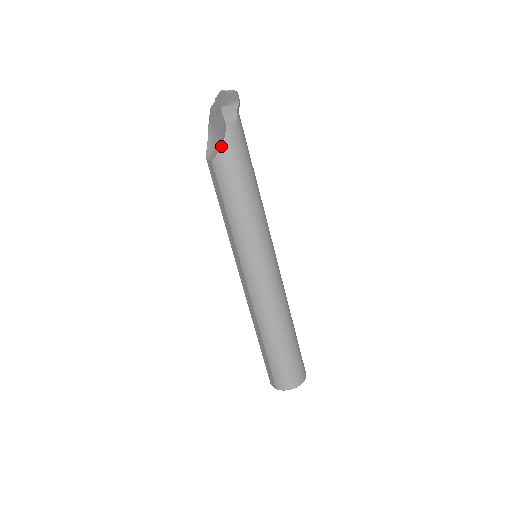
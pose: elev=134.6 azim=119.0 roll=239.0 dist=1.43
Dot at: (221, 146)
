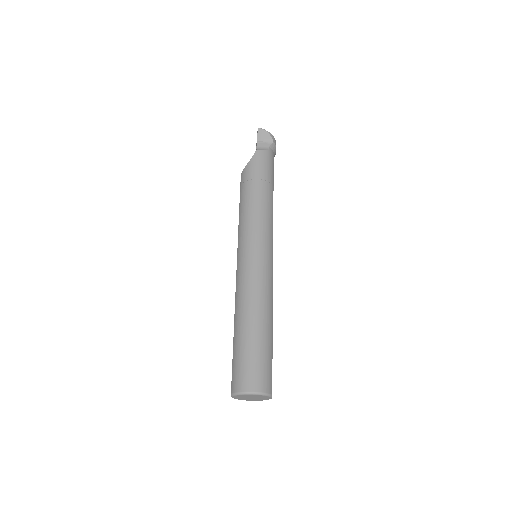
Dot at: (248, 162)
